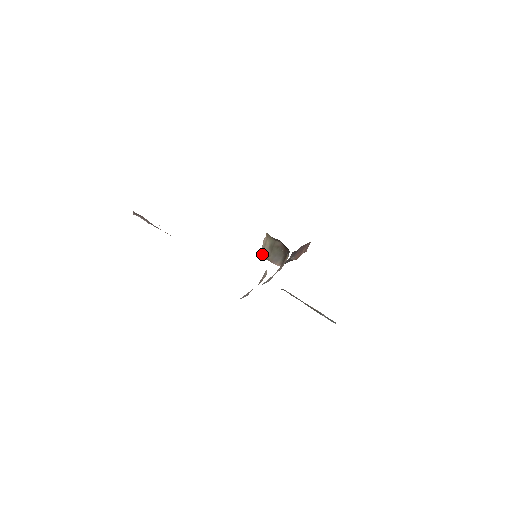
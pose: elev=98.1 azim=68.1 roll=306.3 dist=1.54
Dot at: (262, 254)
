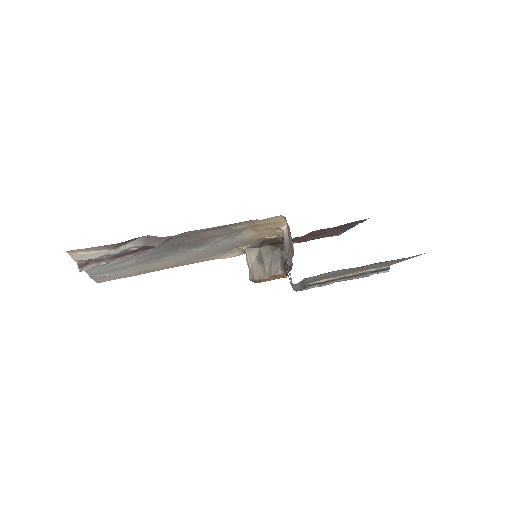
Dot at: (255, 276)
